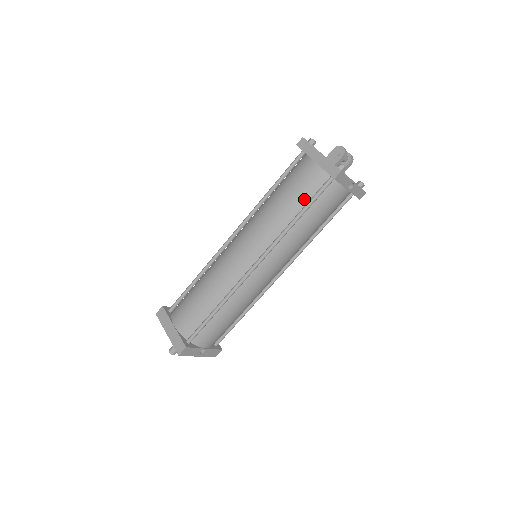
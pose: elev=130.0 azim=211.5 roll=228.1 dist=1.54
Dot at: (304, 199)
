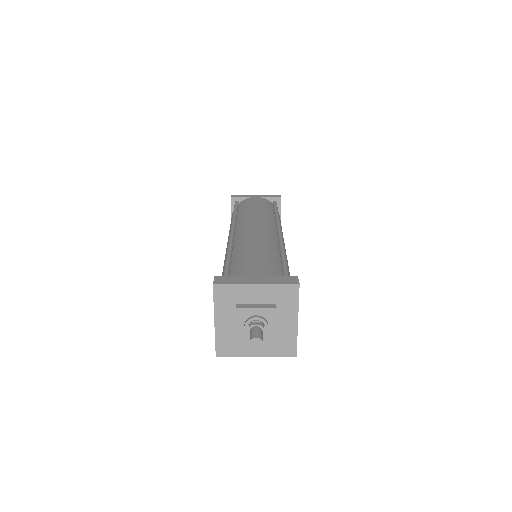
Dot at: (270, 208)
